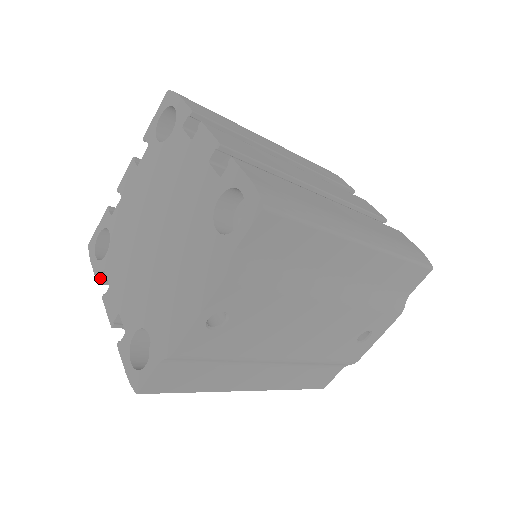
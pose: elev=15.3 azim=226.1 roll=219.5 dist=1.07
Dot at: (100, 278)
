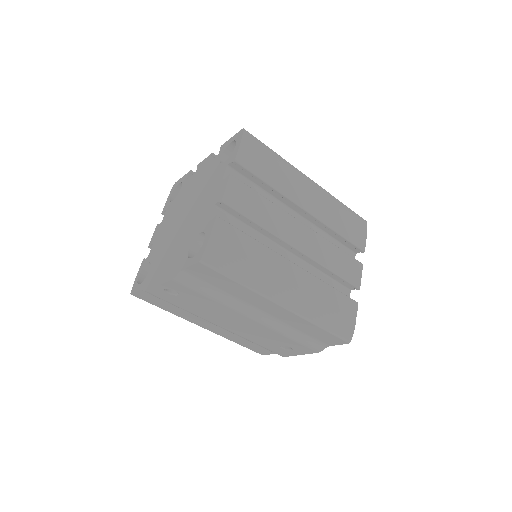
Dot at: (164, 212)
